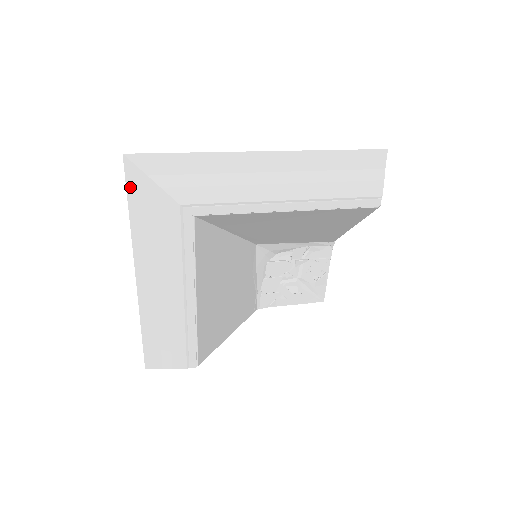
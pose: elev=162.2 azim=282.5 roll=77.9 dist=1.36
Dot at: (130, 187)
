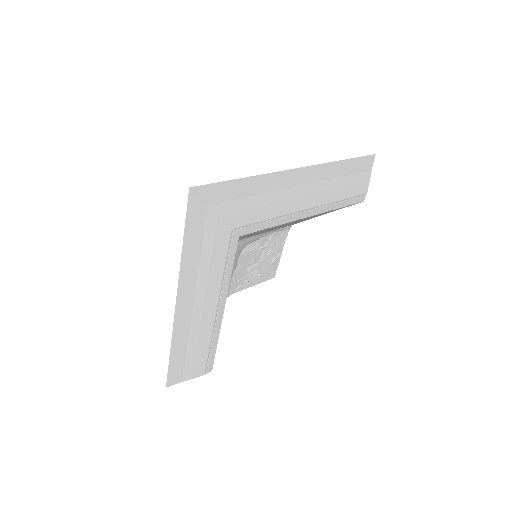
Dot at: (189, 219)
